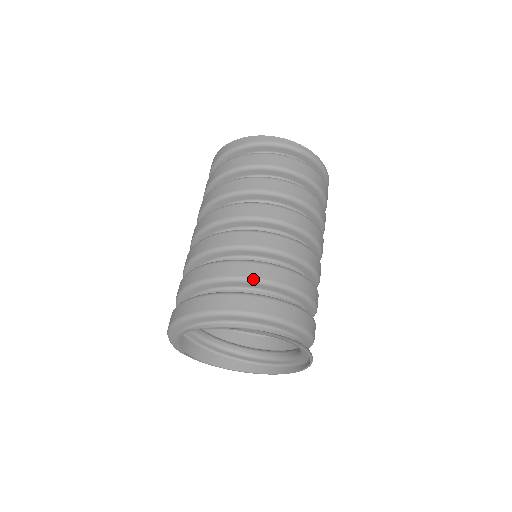
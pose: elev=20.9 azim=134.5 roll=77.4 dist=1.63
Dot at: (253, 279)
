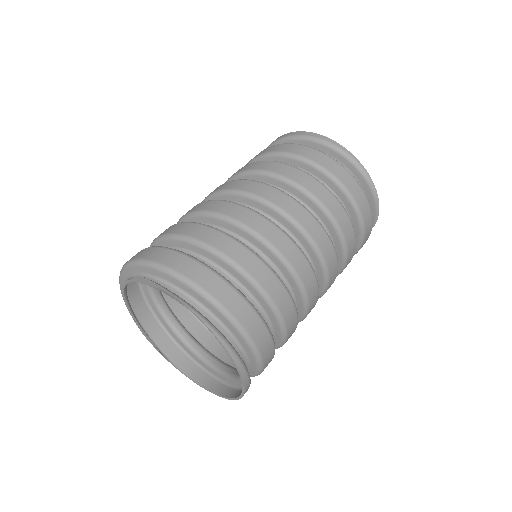
Dot at: (175, 235)
